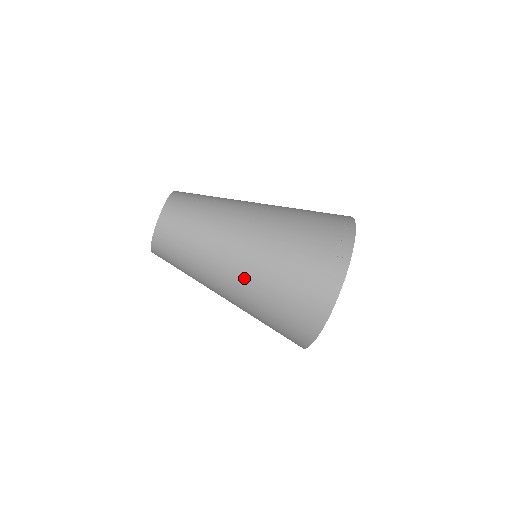
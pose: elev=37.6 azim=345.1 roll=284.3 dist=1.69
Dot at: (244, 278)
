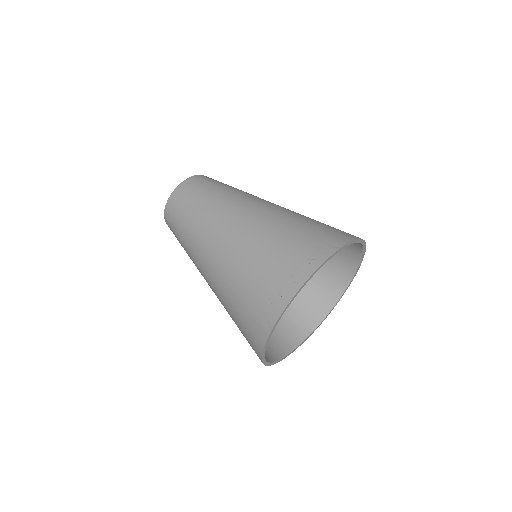
Dot at: (211, 285)
